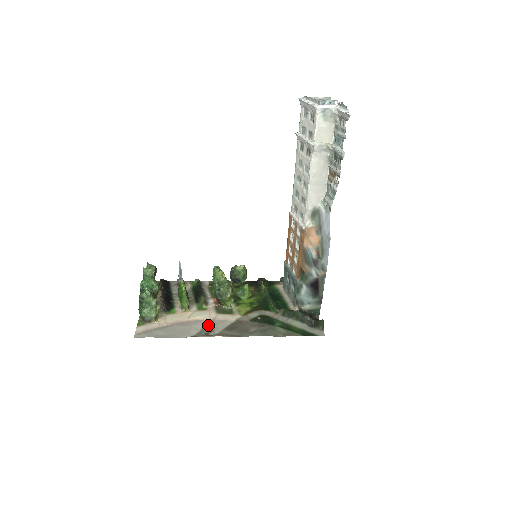
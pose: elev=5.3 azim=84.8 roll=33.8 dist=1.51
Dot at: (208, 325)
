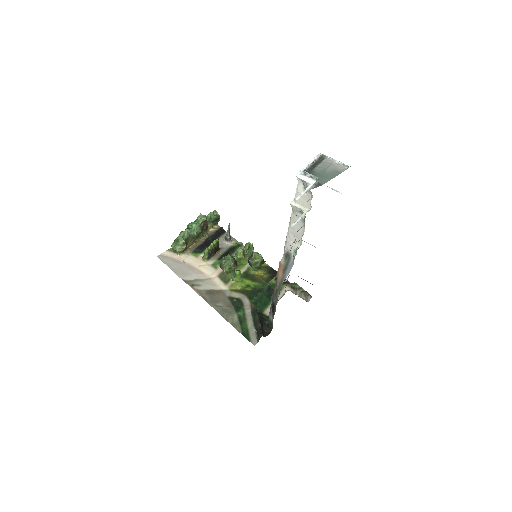
Dot at: (202, 280)
